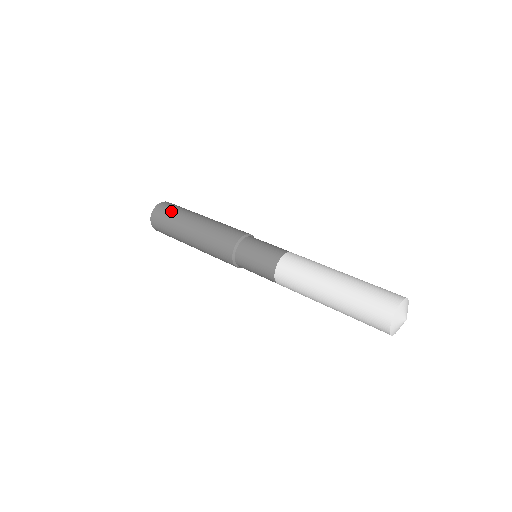
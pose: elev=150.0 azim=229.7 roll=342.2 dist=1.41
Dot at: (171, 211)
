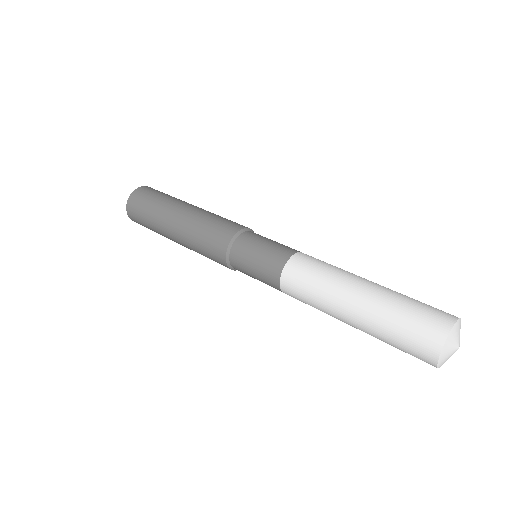
Dot at: (156, 194)
